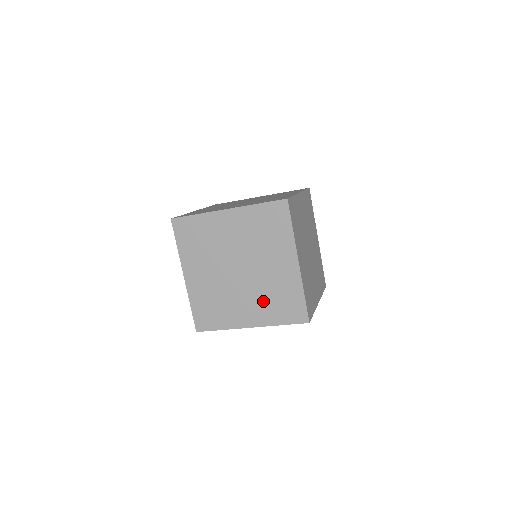
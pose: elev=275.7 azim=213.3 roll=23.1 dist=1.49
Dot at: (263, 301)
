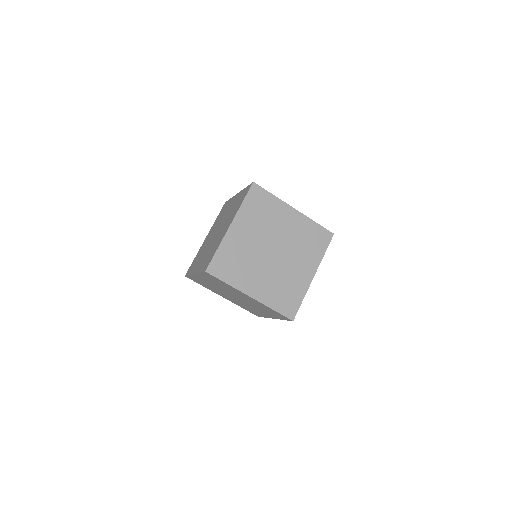
Dot at: (303, 252)
